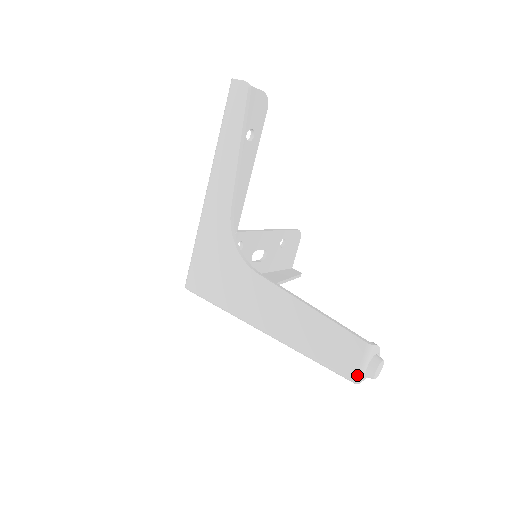
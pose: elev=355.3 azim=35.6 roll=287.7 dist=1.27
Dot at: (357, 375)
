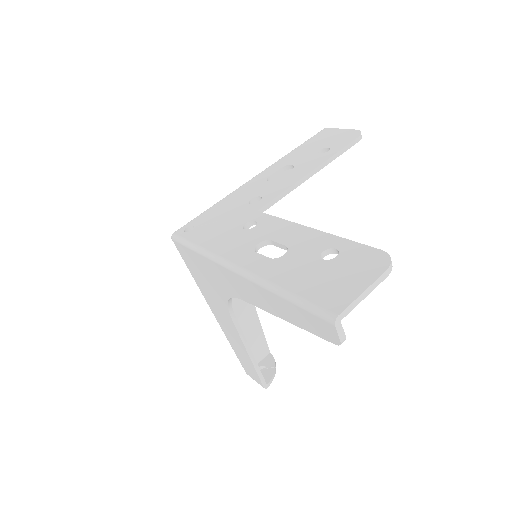
Dot at: occluded
